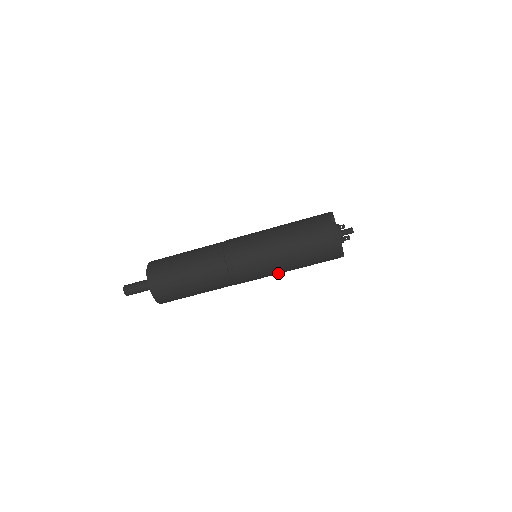
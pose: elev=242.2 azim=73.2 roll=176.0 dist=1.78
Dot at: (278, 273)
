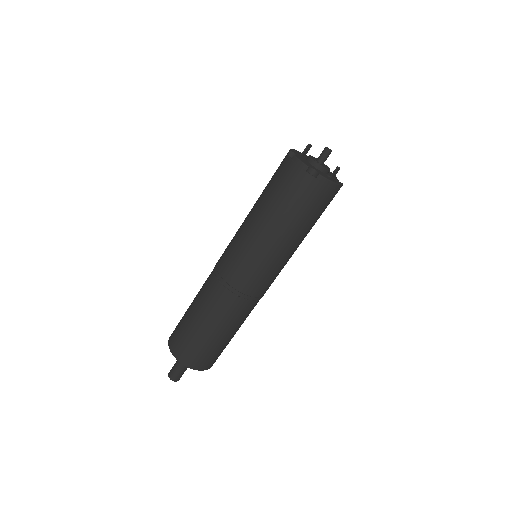
Dot at: occluded
